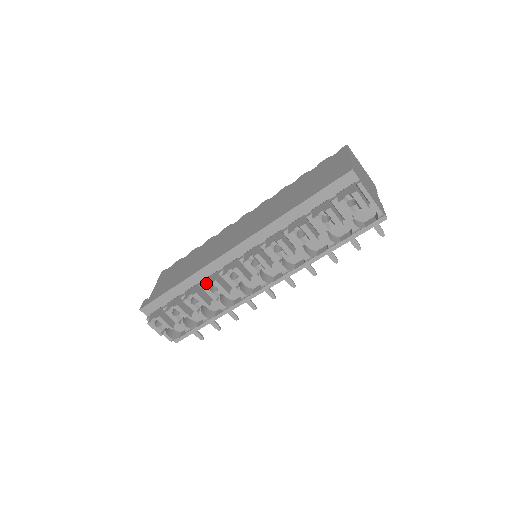
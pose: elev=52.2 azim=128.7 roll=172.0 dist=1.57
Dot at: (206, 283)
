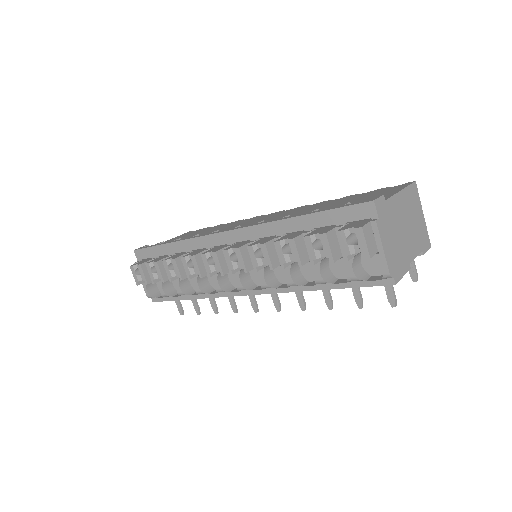
Dot at: (188, 254)
